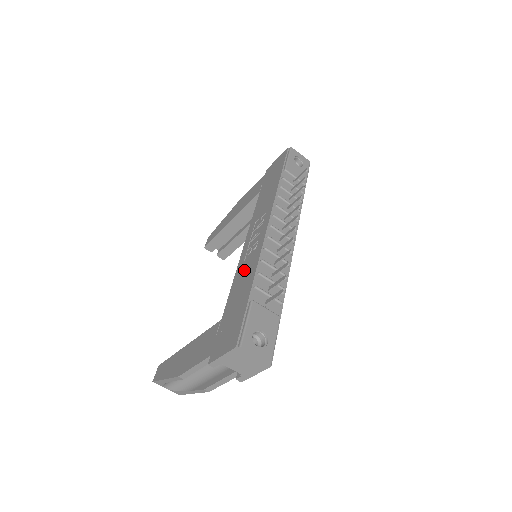
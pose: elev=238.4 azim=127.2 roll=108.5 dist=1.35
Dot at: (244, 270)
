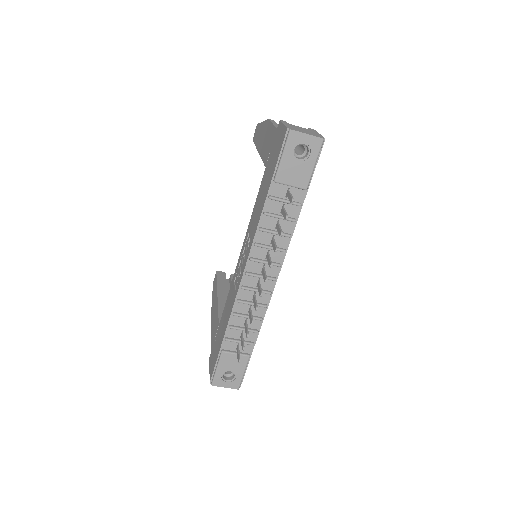
Dot at: (230, 298)
